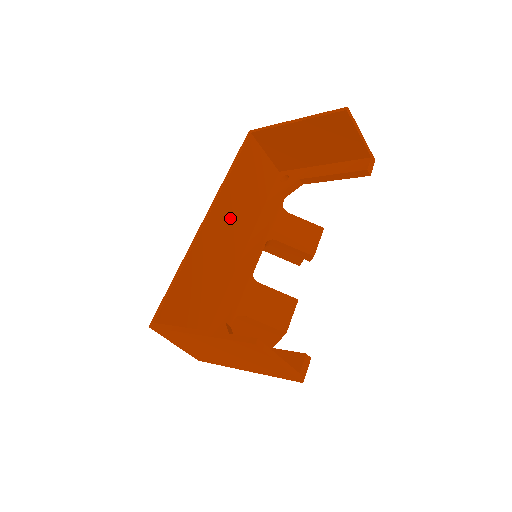
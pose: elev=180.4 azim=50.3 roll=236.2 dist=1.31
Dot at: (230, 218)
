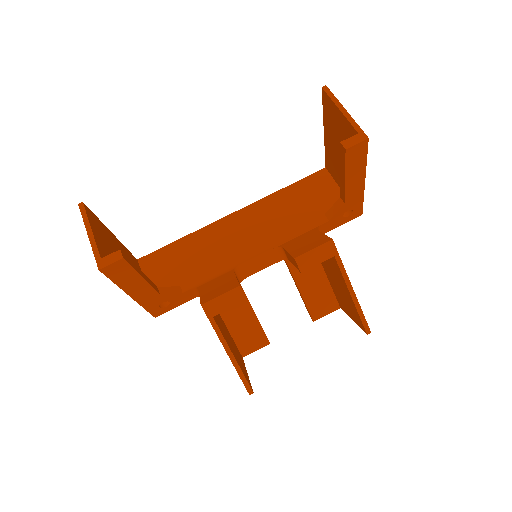
Dot at: (257, 223)
